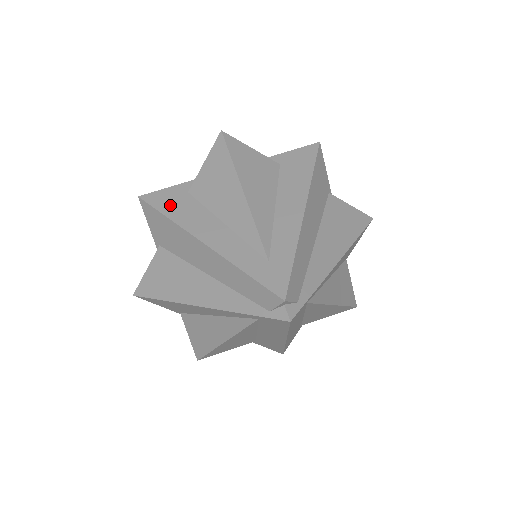
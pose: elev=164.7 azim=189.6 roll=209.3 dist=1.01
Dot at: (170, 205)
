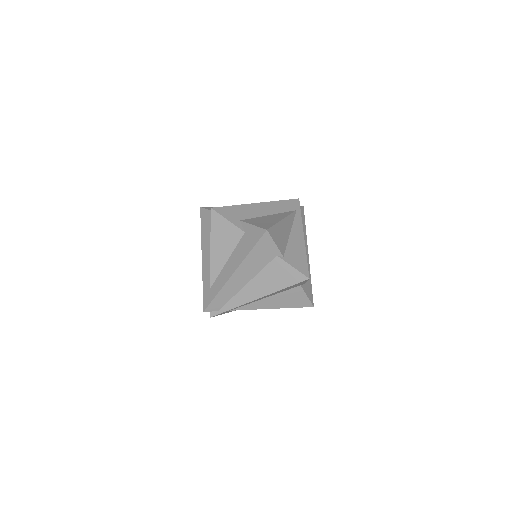
Dot at: (205, 223)
